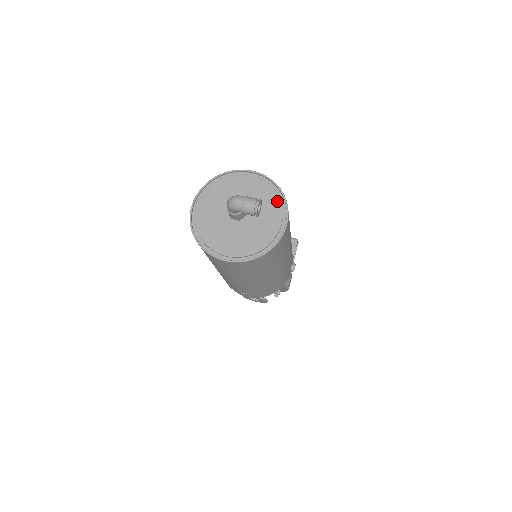
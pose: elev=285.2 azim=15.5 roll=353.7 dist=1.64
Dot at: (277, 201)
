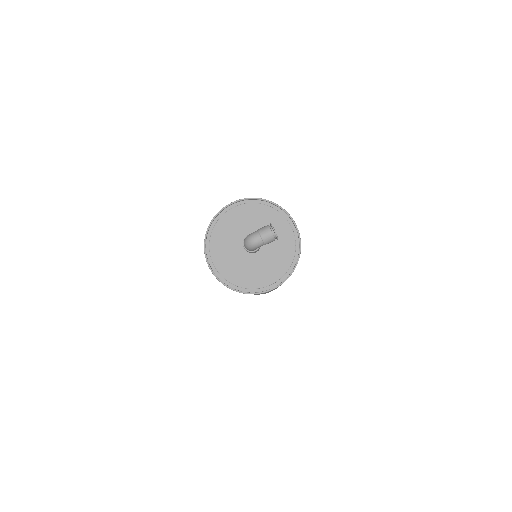
Dot at: (273, 212)
